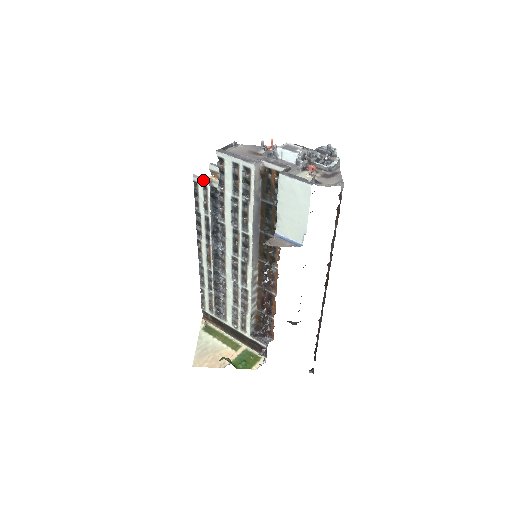
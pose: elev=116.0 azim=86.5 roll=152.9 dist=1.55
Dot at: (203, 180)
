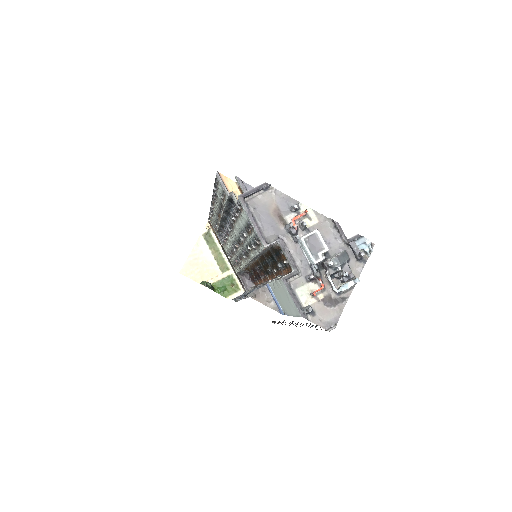
Dot at: (223, 188)
